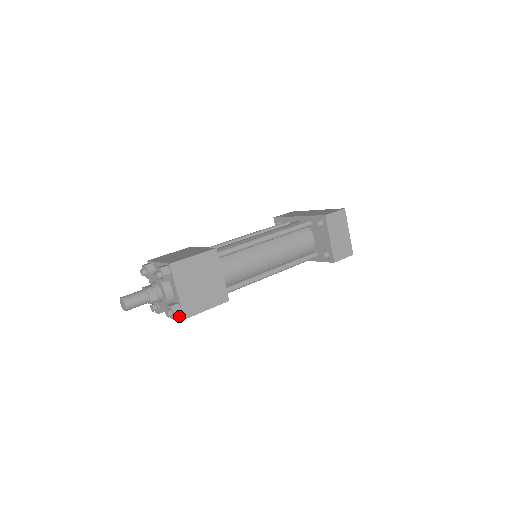
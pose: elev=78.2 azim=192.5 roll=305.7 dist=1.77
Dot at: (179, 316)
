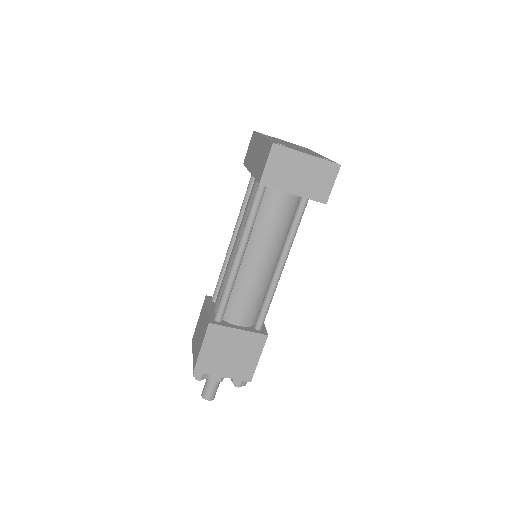
Dot at: (245, 381)
